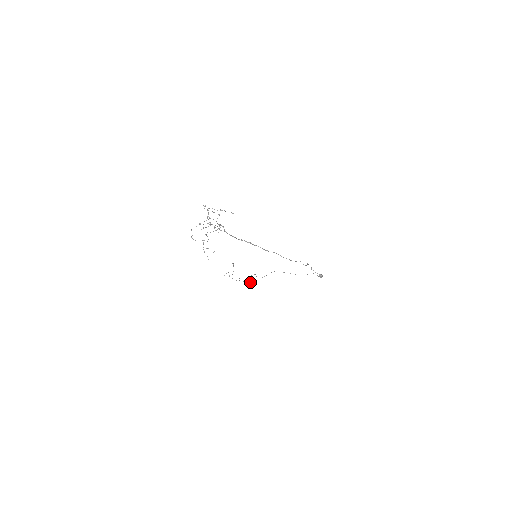
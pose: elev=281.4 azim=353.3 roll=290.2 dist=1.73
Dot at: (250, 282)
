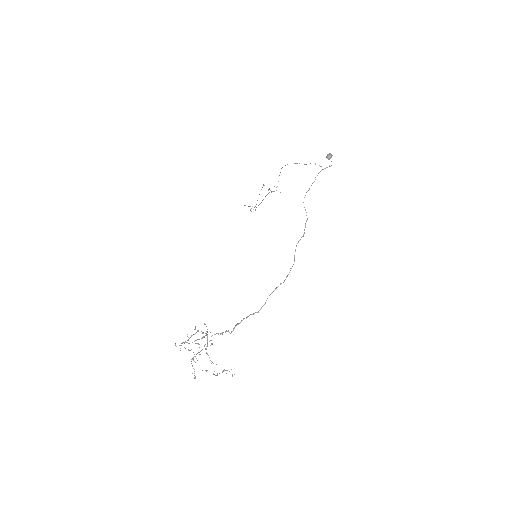
Dot at: occluded
